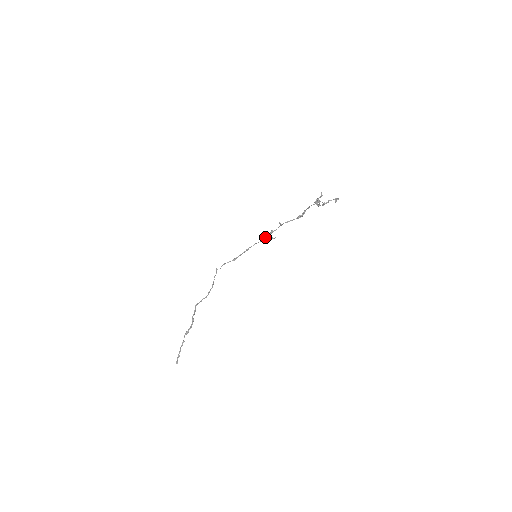
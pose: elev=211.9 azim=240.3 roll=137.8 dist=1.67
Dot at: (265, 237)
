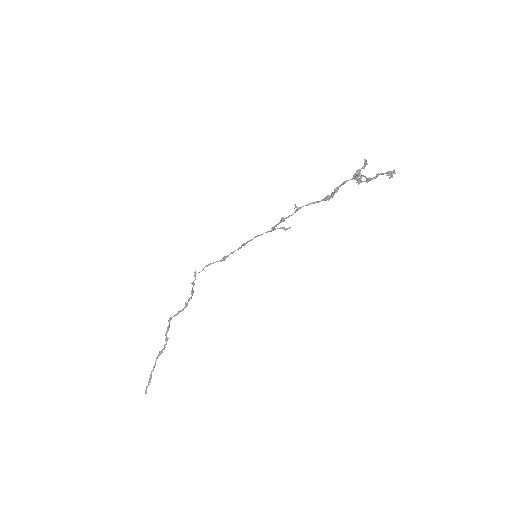
Dot at: (272, 227)
